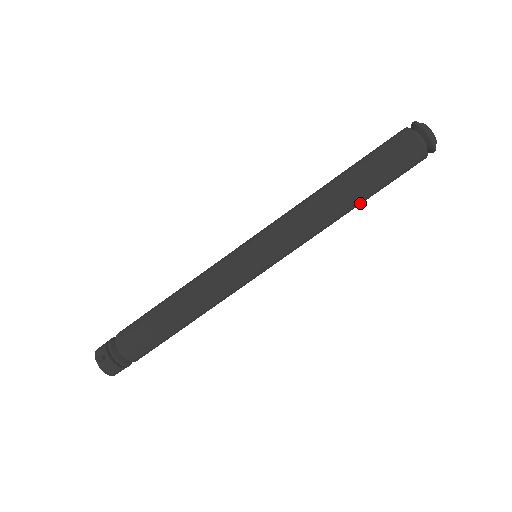
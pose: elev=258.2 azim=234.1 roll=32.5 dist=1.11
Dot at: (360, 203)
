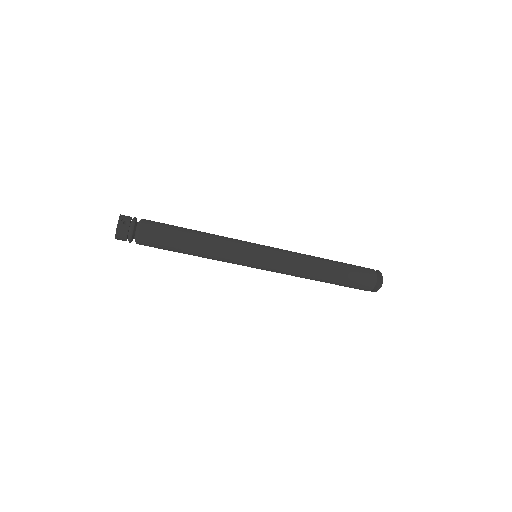
Dot at: (326, 282)
